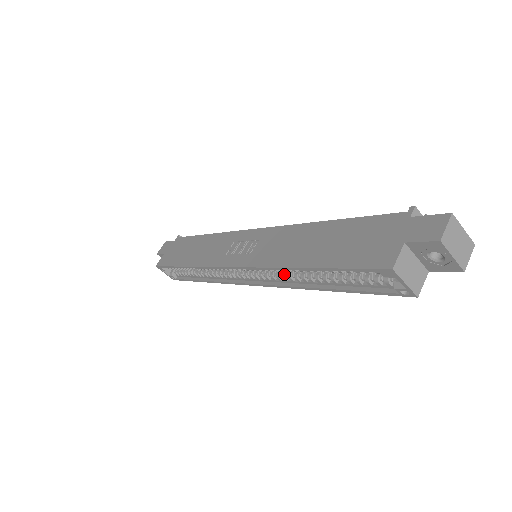
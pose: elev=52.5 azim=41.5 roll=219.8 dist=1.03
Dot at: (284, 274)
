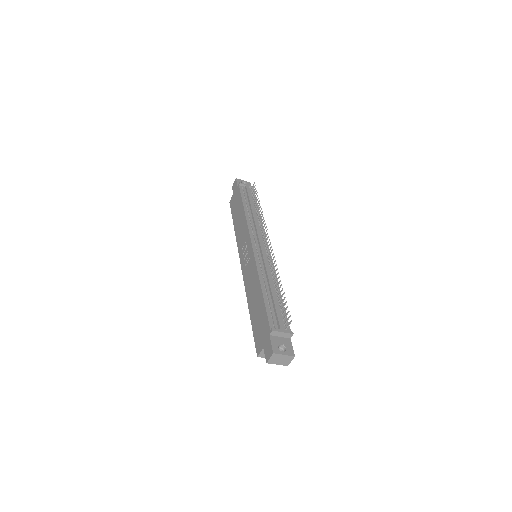
Dot at: occluded
